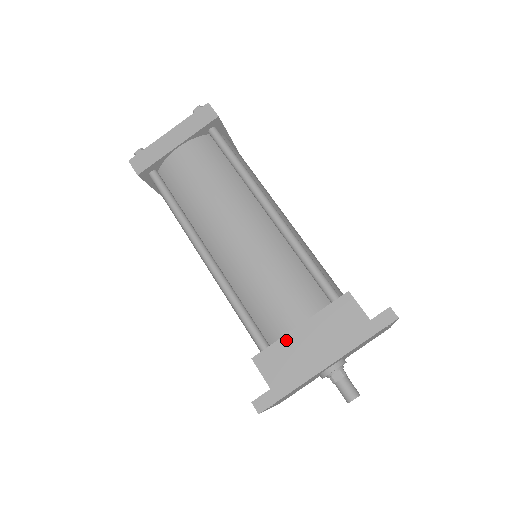
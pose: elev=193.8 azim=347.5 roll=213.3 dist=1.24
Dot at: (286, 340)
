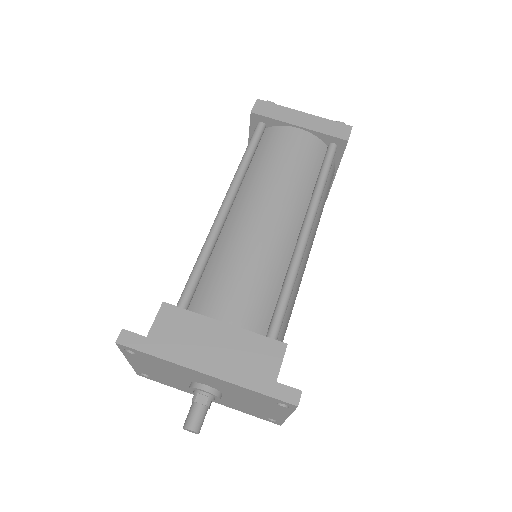
Dot at: (202, 320)
